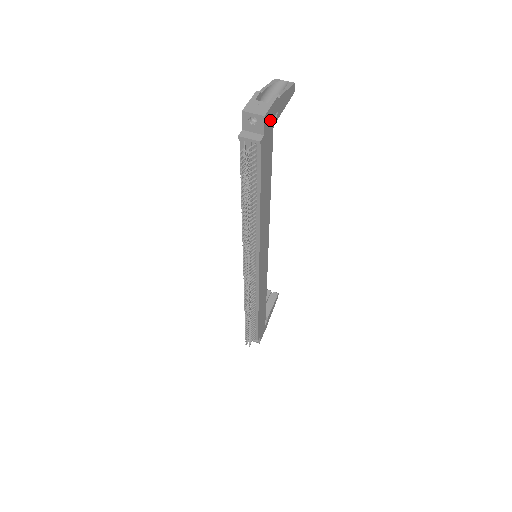
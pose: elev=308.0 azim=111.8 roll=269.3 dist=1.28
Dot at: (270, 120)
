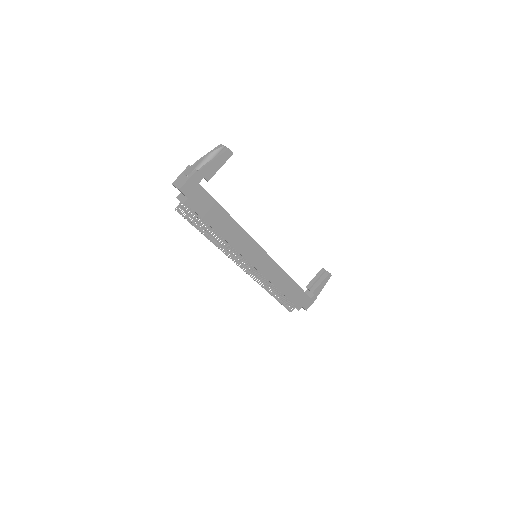
Dot at: (193, 187)
